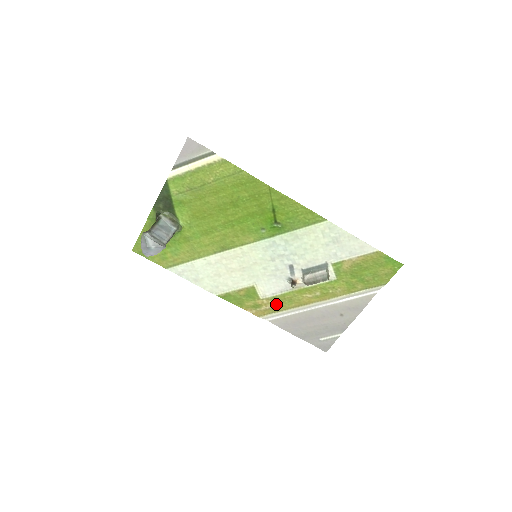
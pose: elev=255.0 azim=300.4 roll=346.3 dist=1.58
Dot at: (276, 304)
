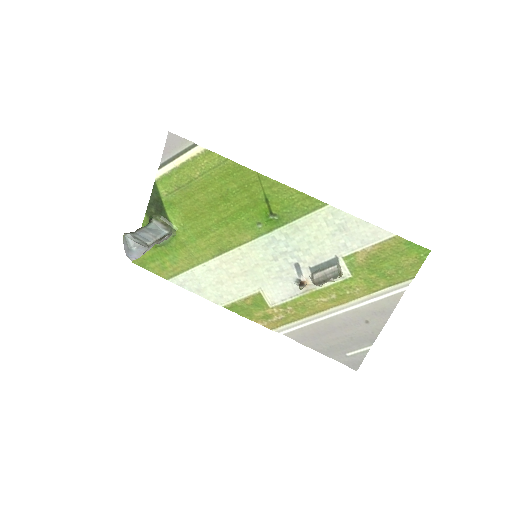
Dot at: (288, 313)
